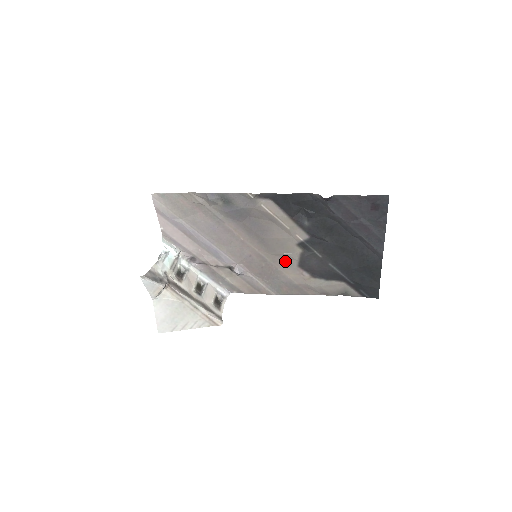
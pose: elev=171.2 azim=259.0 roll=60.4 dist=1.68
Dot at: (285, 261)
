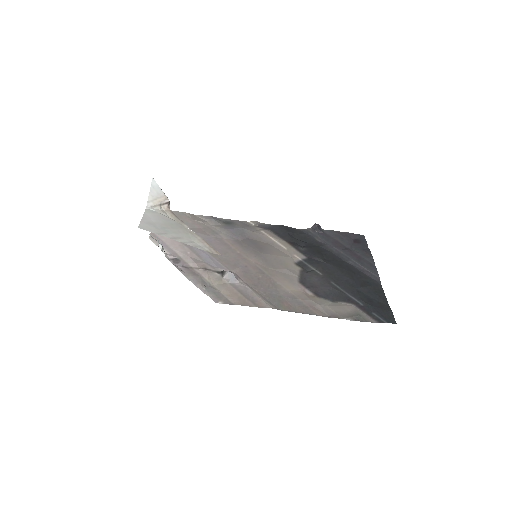
Dot at: (284, 276)
